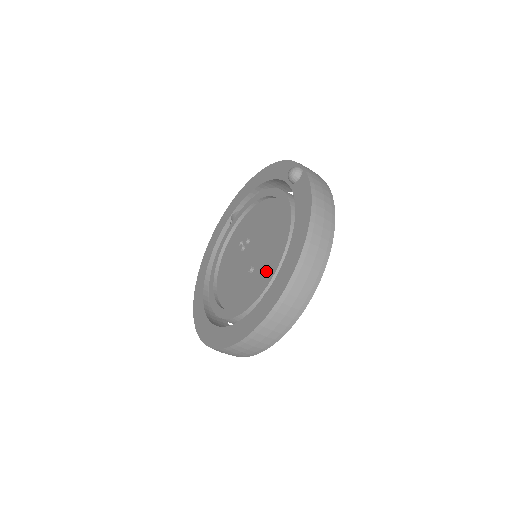
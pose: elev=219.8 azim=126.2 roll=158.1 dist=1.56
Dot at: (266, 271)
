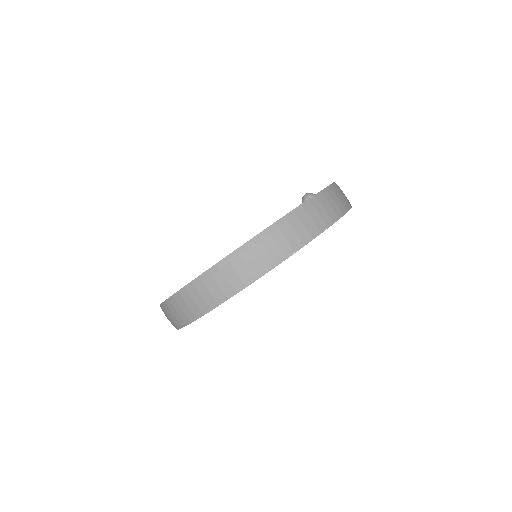
Dot at: occluded
